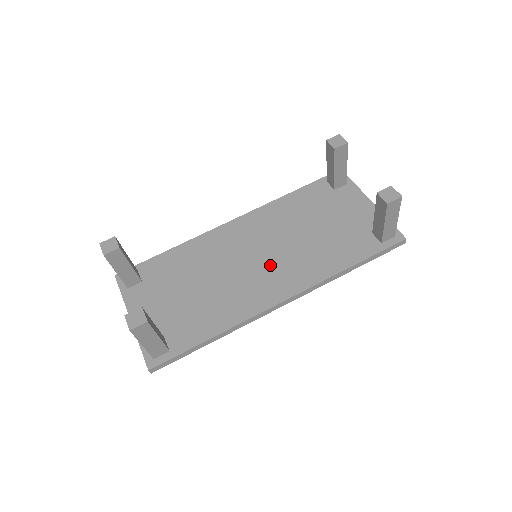
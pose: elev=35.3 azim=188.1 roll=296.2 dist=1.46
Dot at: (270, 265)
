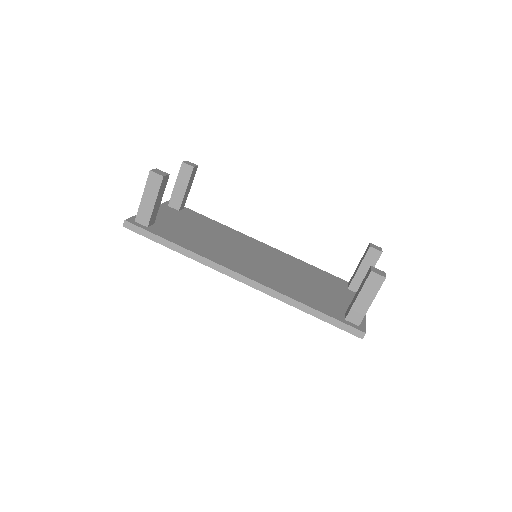
Dot at: (258, 265)
